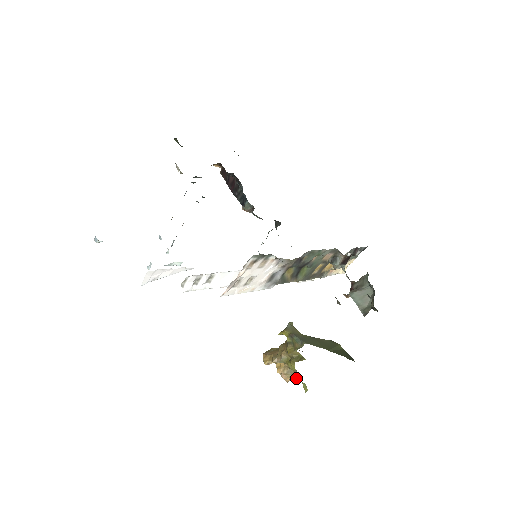
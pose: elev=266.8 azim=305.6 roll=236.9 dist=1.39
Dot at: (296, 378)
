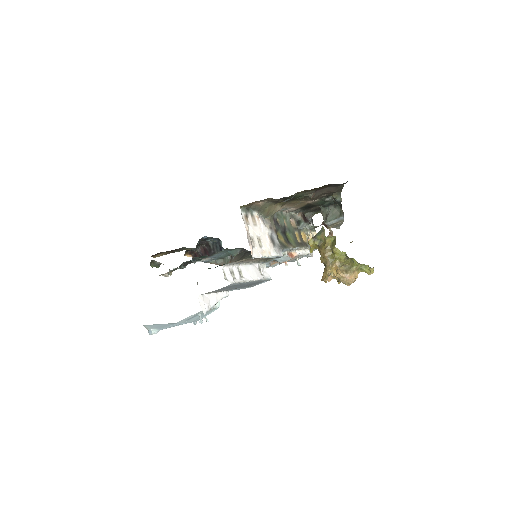
Dot at: (353, 267)
